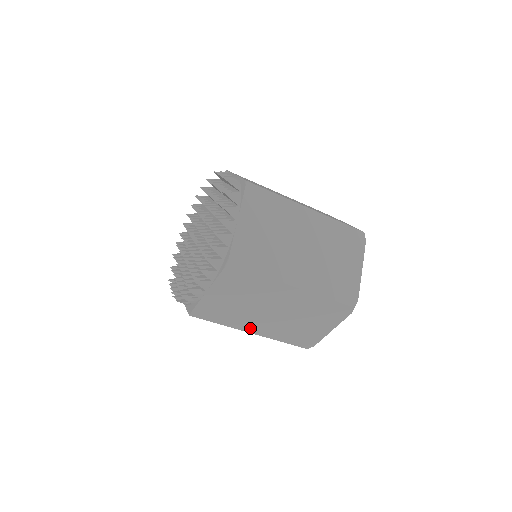
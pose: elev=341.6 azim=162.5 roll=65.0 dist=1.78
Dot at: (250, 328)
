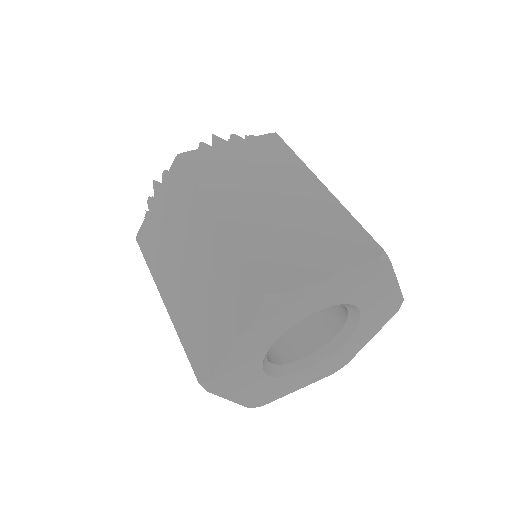
Dot at: (165, 289)
